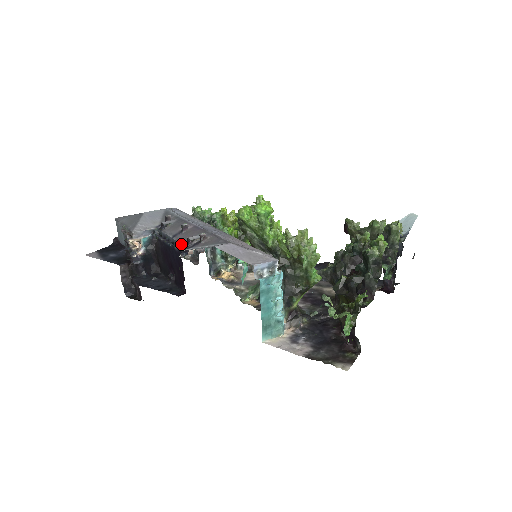
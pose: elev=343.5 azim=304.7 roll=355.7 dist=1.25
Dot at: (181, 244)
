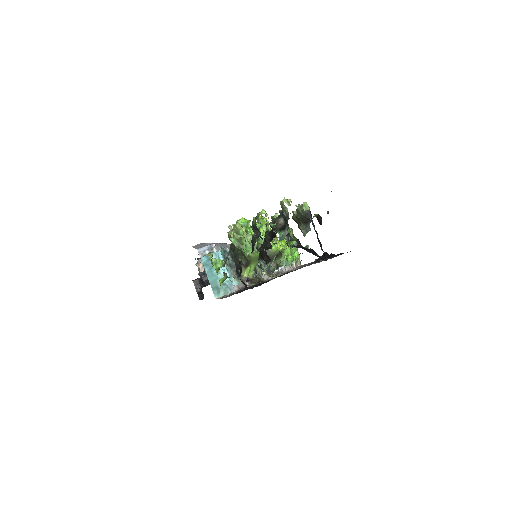
Dot at: occluded
